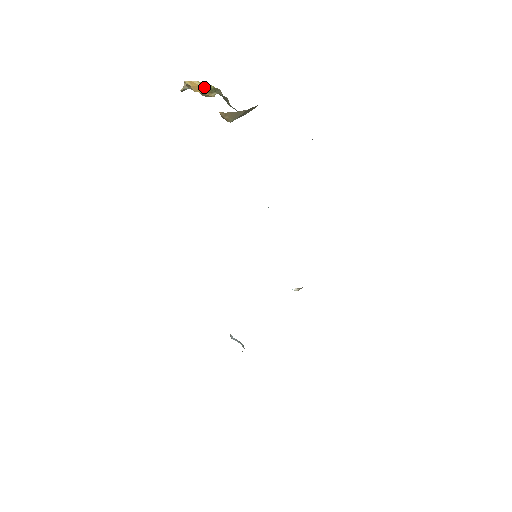
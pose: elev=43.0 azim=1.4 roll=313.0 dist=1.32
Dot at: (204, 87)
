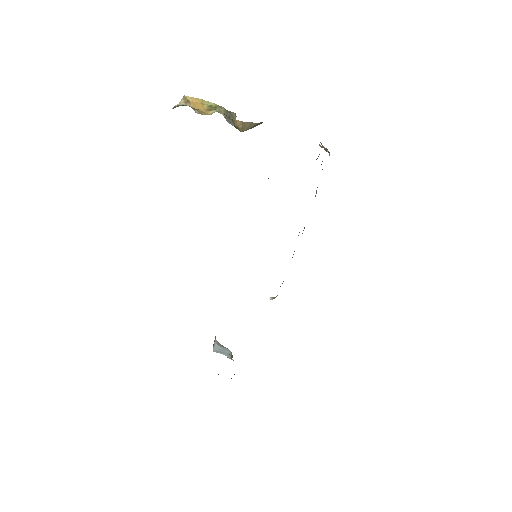
Dot at: (204, 104)
